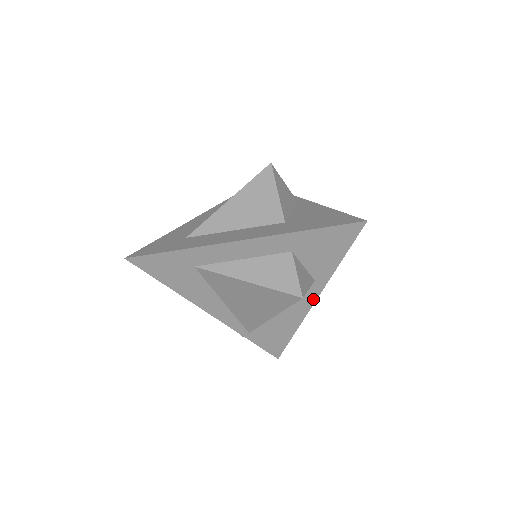
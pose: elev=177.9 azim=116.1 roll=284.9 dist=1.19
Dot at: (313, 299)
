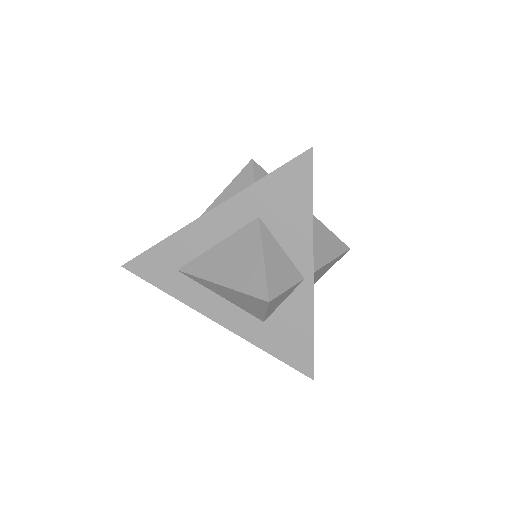
Dot at: occluded
